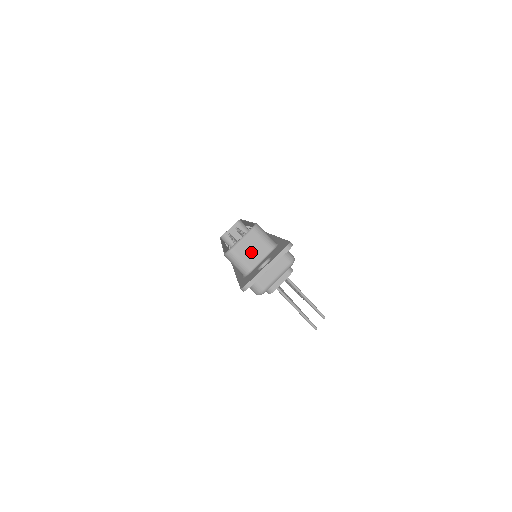
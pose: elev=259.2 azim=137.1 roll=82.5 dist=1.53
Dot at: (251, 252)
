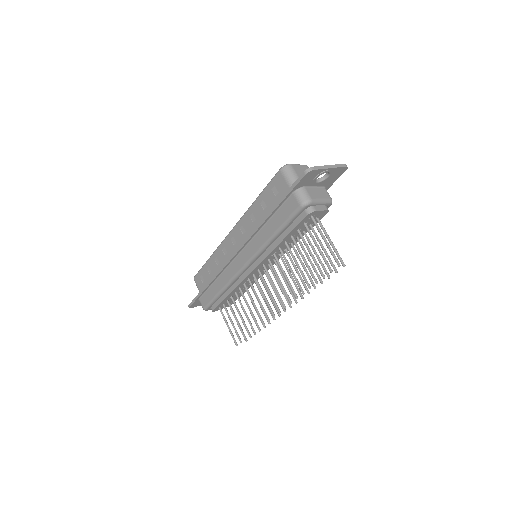
Dot at: occluded
